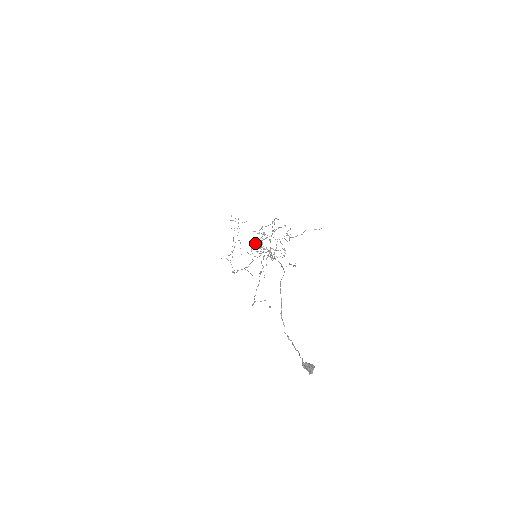
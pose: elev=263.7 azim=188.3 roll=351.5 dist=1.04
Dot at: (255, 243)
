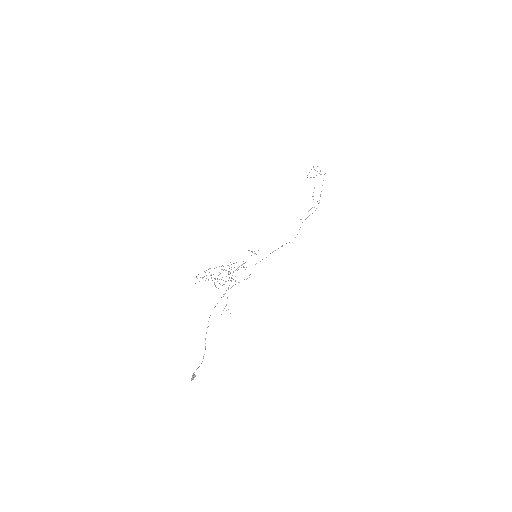
Dot at: occluded
